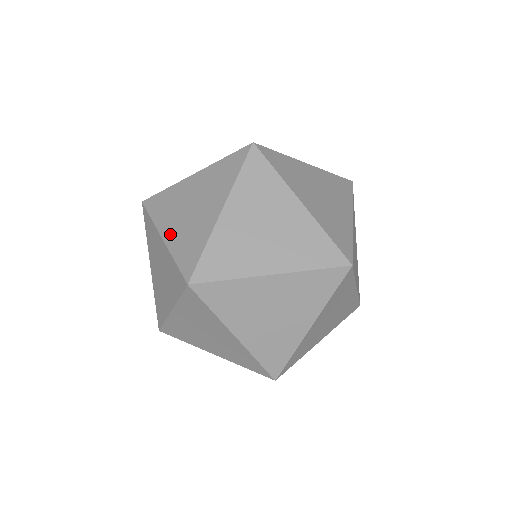
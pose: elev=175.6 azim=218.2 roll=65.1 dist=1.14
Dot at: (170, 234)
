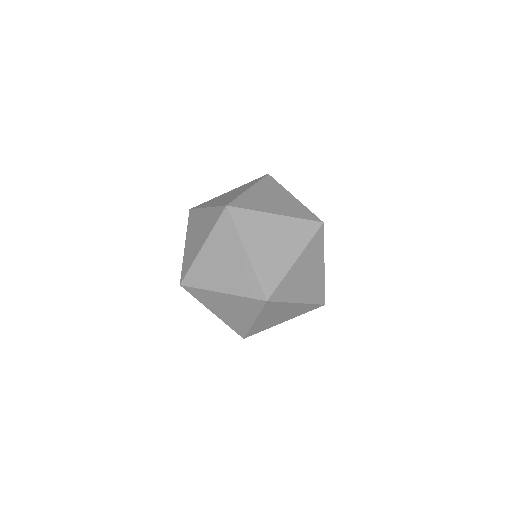
Dot at: (187, 245)
